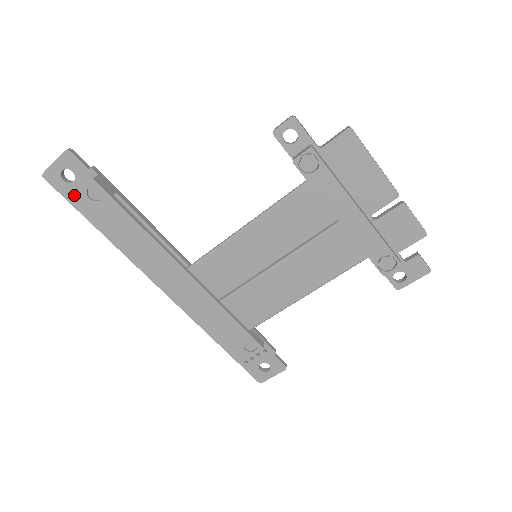
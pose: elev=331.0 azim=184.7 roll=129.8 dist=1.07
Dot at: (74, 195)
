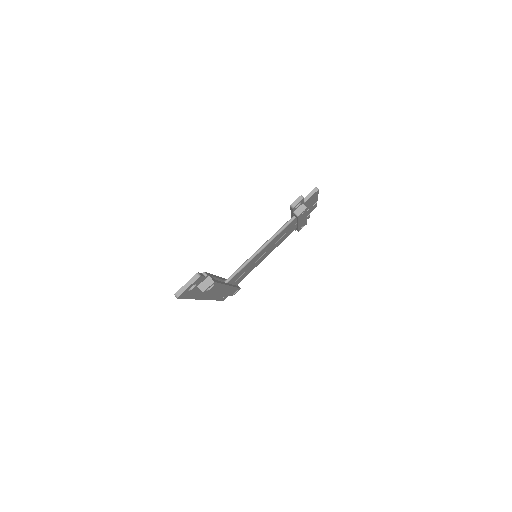
Dot at: (189, 294)
